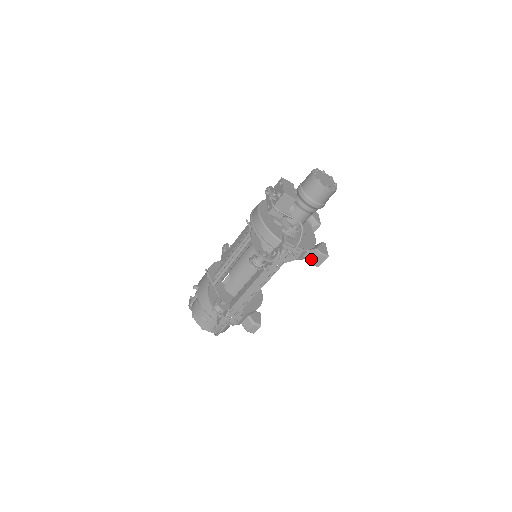
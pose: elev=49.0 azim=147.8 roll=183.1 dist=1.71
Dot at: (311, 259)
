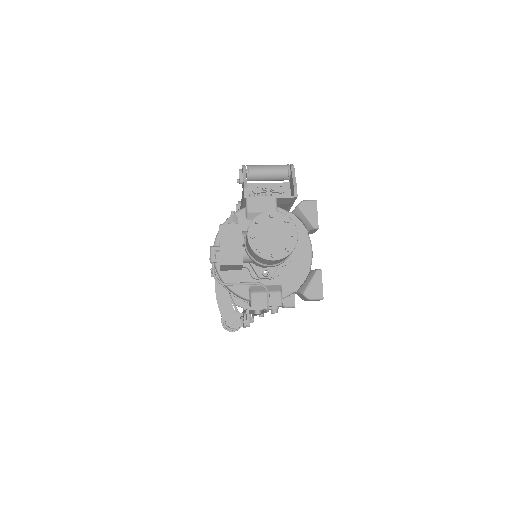
Dot at: (303, 299)
